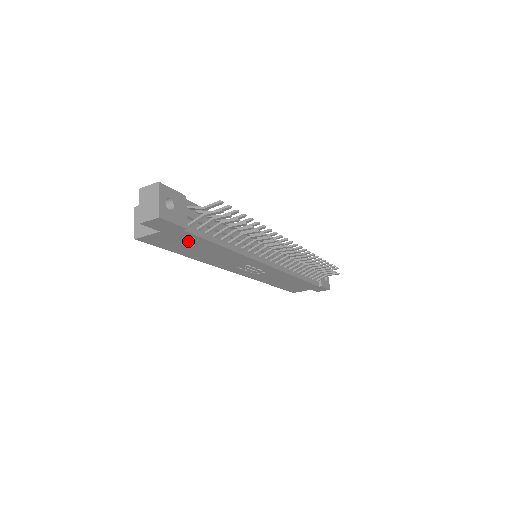
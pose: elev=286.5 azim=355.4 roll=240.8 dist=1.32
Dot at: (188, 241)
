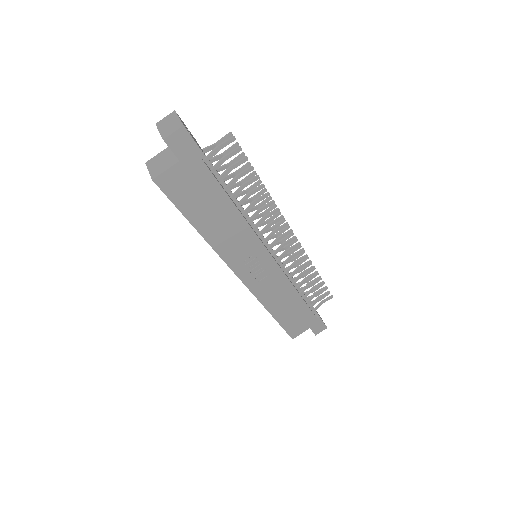
Dot at: (202, 187)
